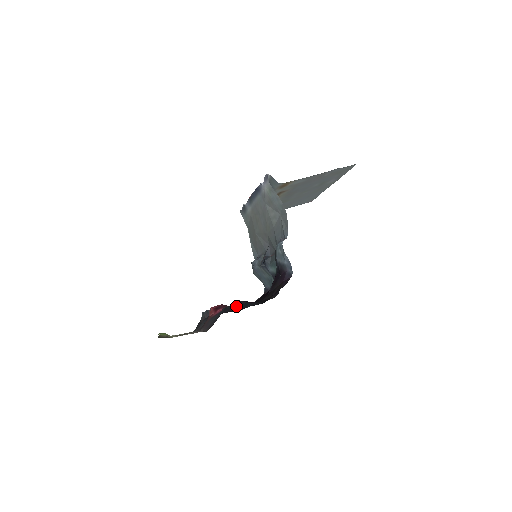
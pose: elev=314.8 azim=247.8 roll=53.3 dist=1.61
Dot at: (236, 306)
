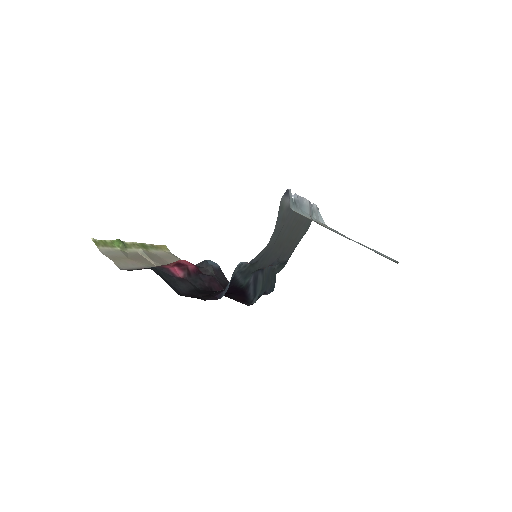
Dot at: (162, 275)
